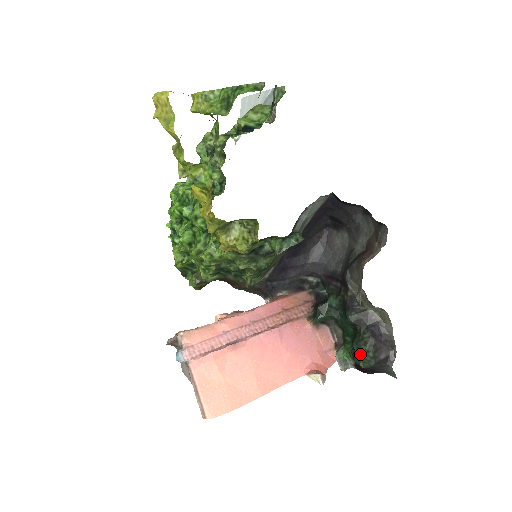
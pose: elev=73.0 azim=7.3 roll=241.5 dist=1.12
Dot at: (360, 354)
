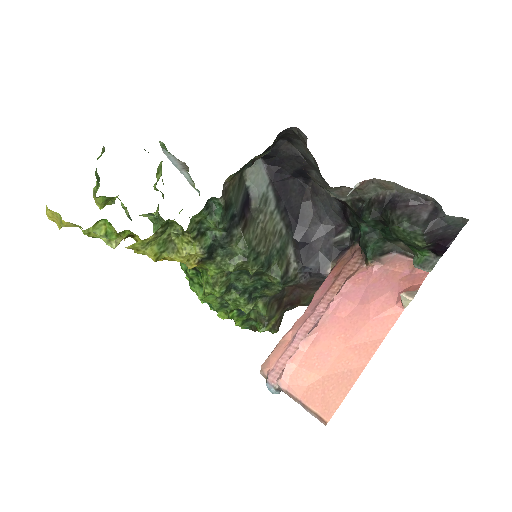
Dot at: (401, 236)
